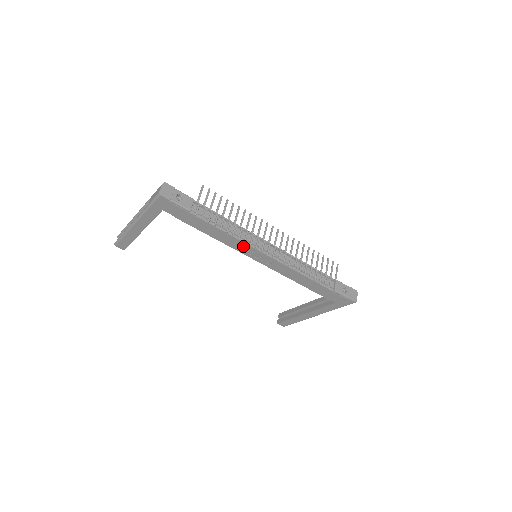
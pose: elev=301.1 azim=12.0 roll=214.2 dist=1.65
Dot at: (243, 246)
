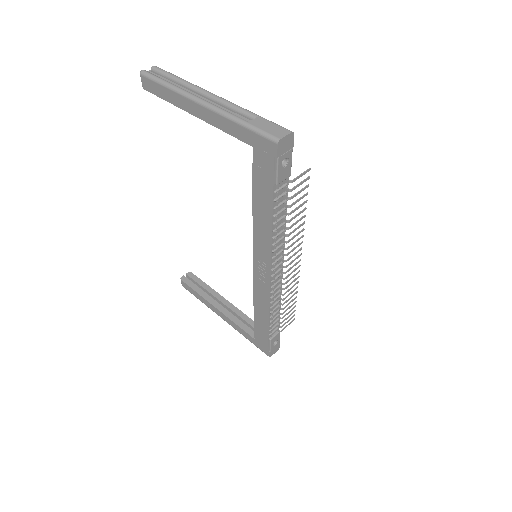
Dot at: (265, 250)
